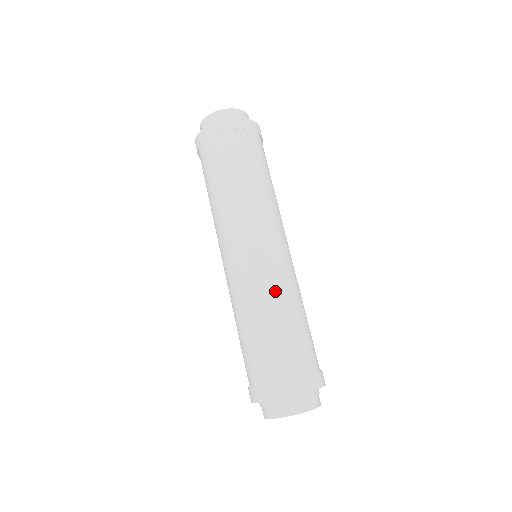
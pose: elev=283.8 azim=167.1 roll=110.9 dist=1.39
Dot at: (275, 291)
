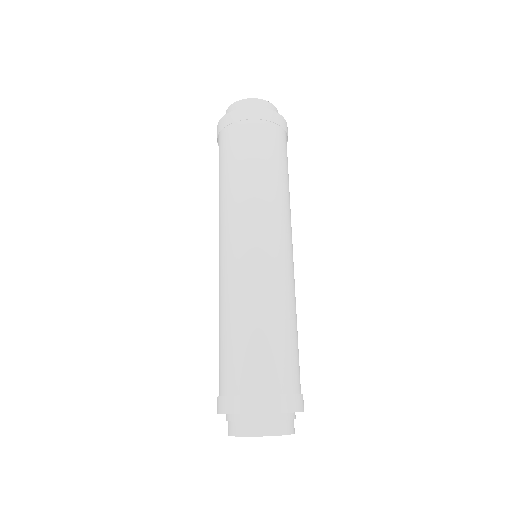
Dot at: (280, 295)
